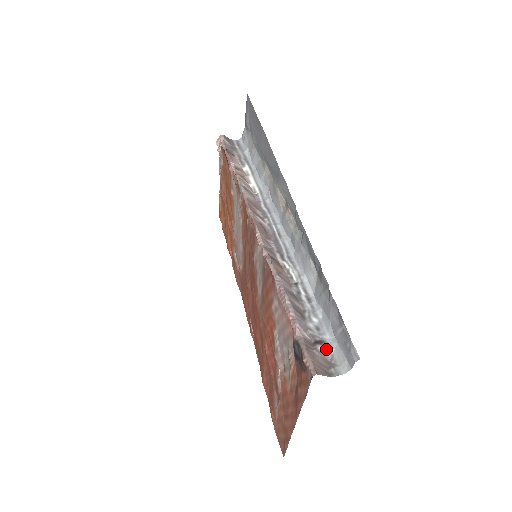
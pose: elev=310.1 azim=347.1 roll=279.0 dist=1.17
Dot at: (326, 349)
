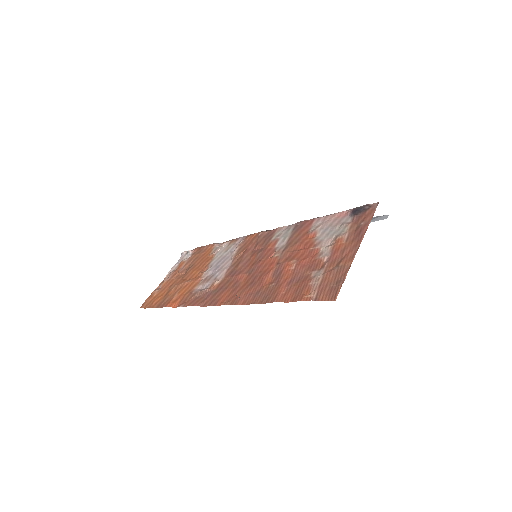
Dot at: occluded
